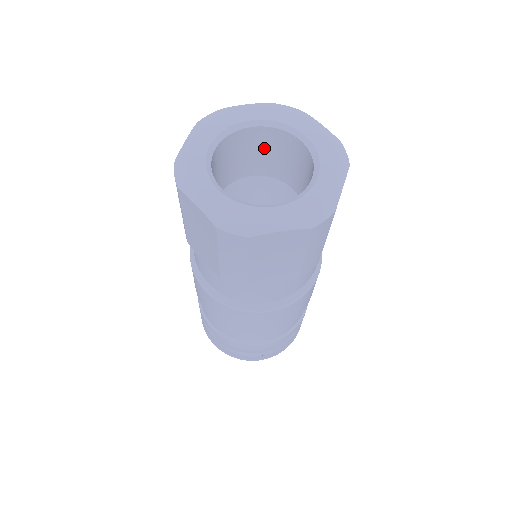
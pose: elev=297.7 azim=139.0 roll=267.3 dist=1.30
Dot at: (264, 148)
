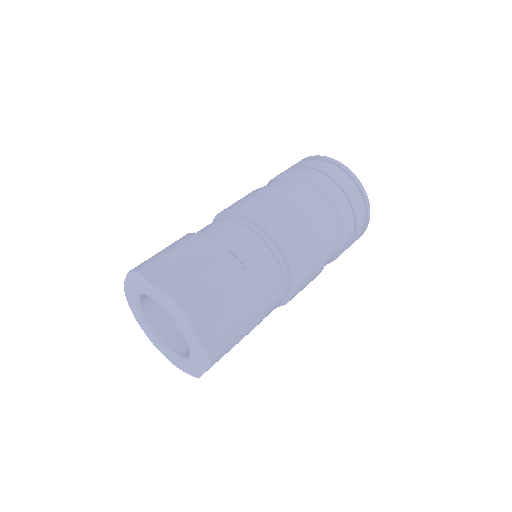
Dot at: occluded
